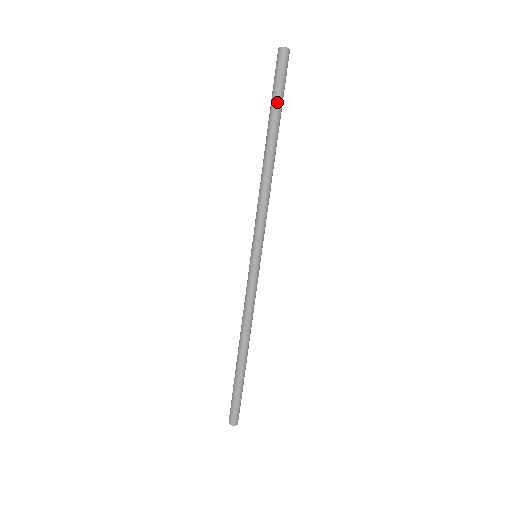
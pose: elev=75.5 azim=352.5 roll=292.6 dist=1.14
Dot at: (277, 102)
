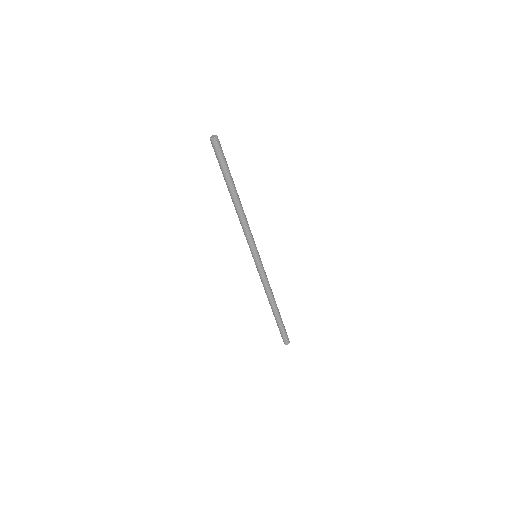
Dot at: (228, 169)
